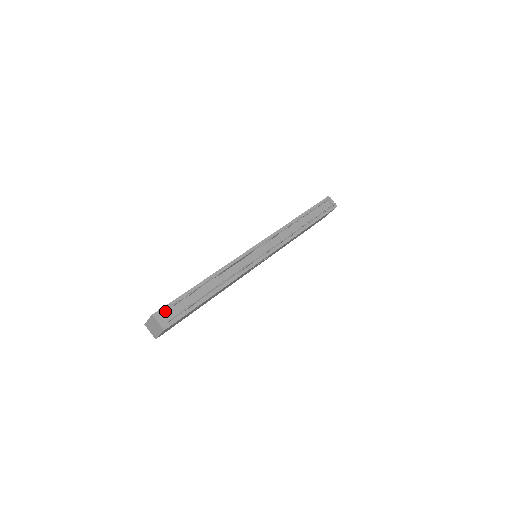
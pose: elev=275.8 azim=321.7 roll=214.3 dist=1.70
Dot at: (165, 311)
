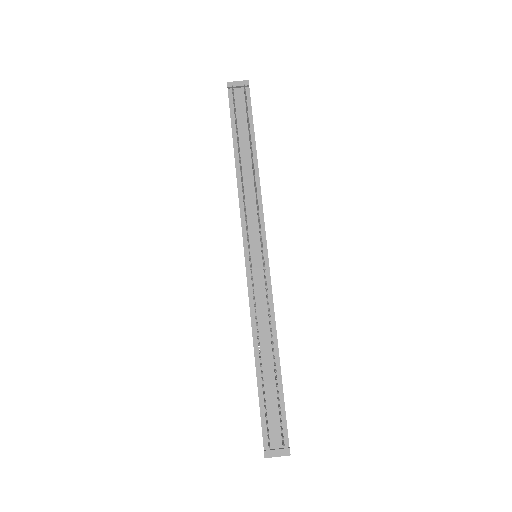
Dot at: occluded
